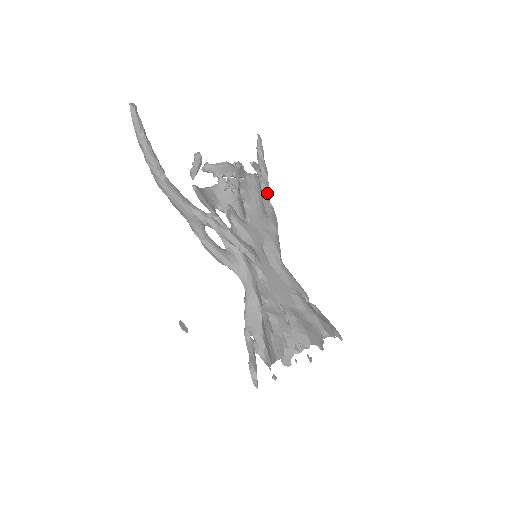
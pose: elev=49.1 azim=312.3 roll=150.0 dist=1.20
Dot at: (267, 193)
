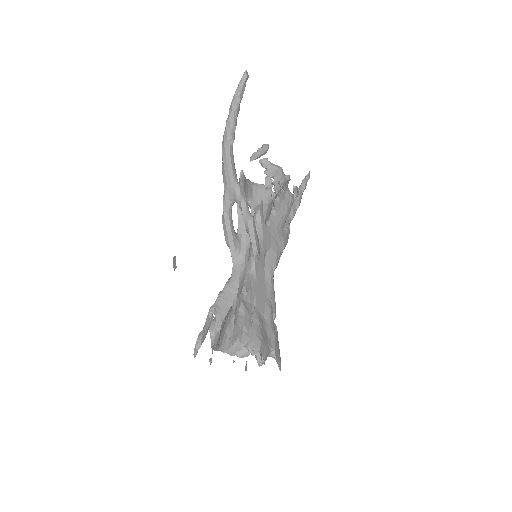
Dot at: (291, 217)
